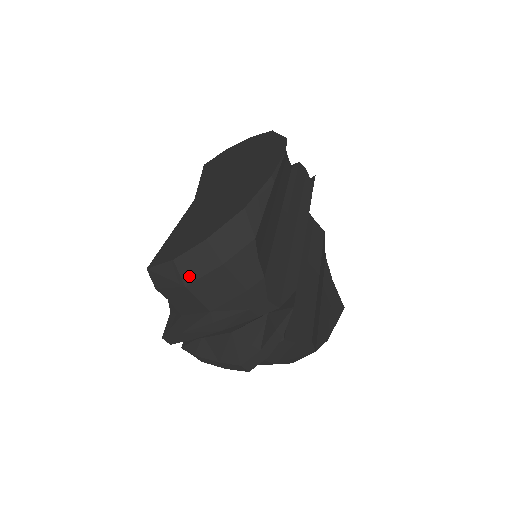
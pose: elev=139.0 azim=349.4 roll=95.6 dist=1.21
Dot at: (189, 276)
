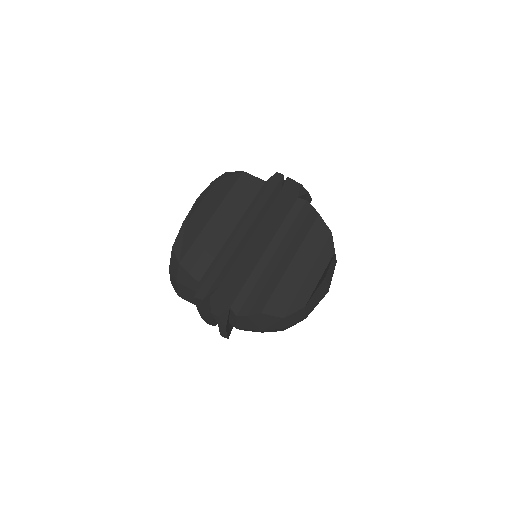
Dot at: (176, 290)
